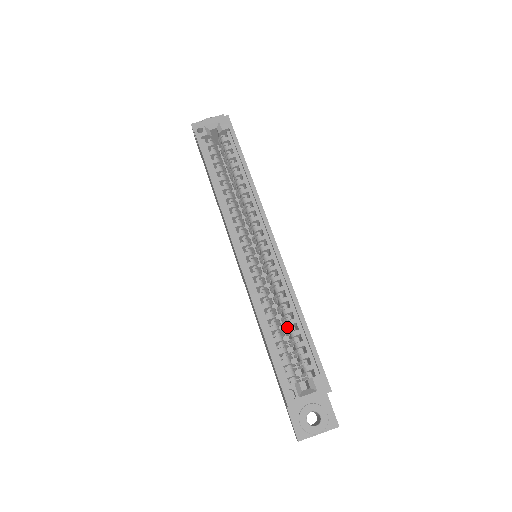
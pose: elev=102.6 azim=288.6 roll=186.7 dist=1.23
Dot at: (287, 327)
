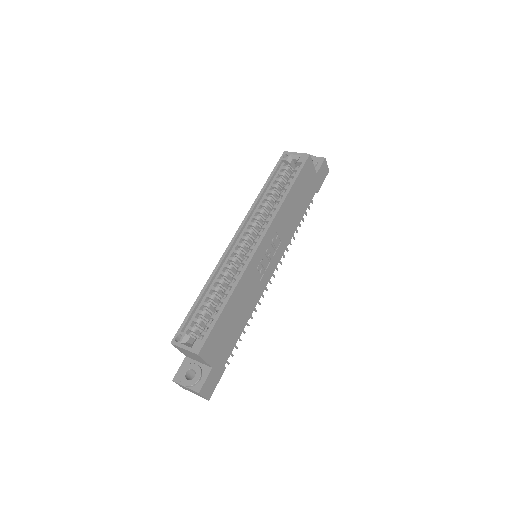
Dot at: occluded
